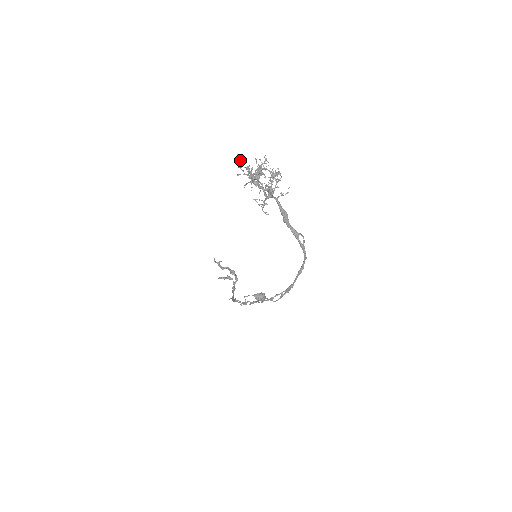
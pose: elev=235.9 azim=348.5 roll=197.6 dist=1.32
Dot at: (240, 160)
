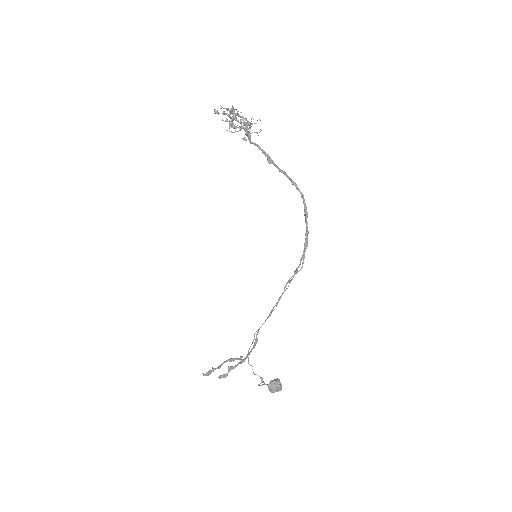
Dot at: (215, 111)
